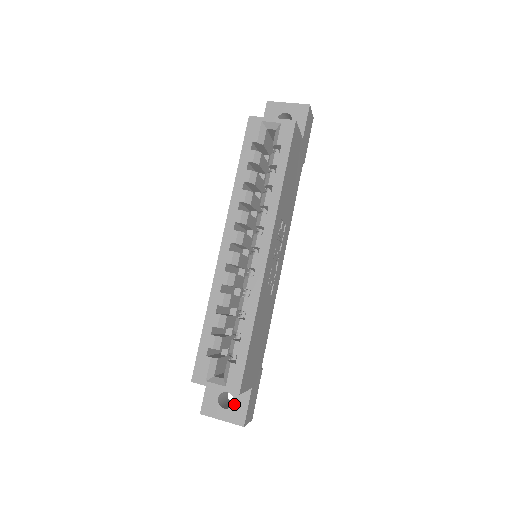
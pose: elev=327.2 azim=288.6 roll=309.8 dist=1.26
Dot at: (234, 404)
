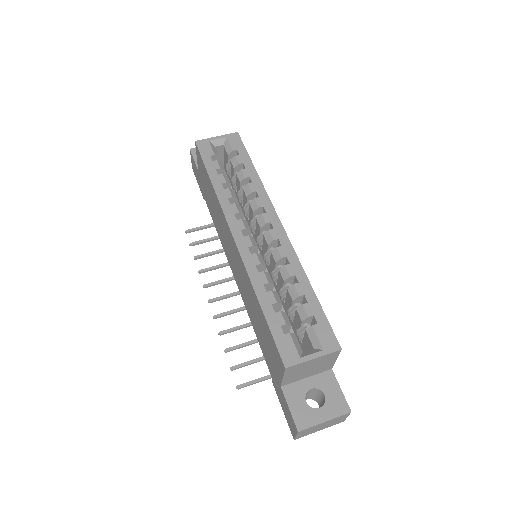
Dot at: (326, 396)
